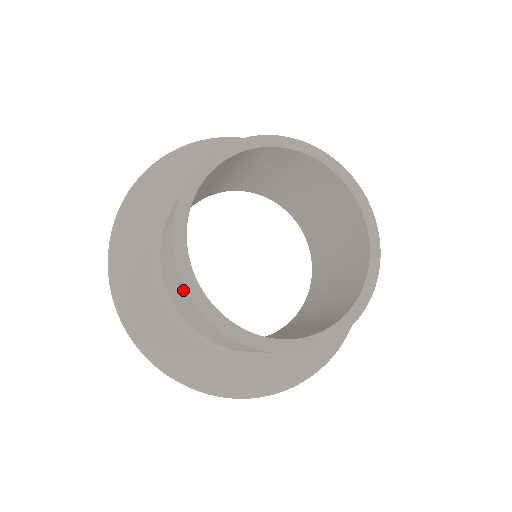
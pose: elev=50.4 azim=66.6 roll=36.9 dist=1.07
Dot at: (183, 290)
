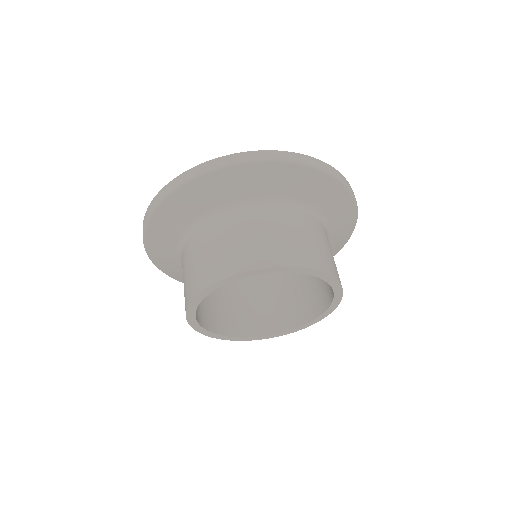
Dot at: occluded
